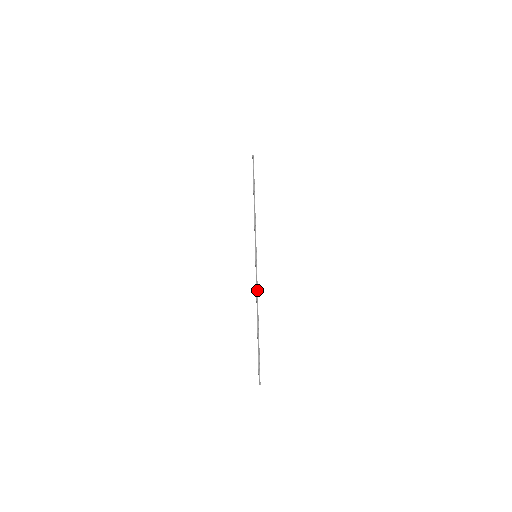
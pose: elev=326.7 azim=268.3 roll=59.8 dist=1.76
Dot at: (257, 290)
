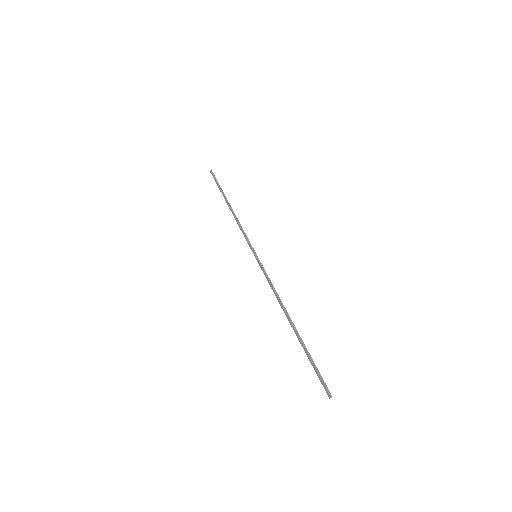
Dot at: (274, 289)
